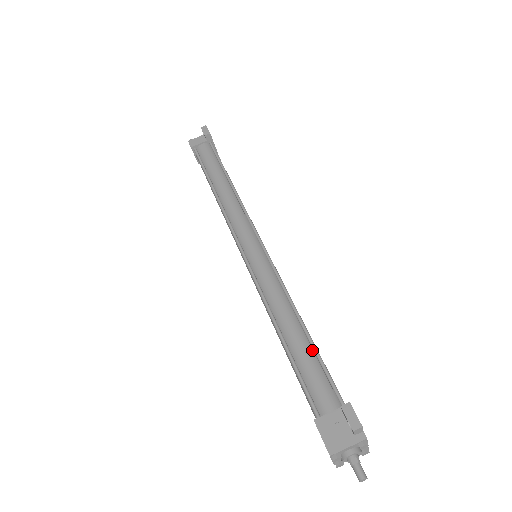
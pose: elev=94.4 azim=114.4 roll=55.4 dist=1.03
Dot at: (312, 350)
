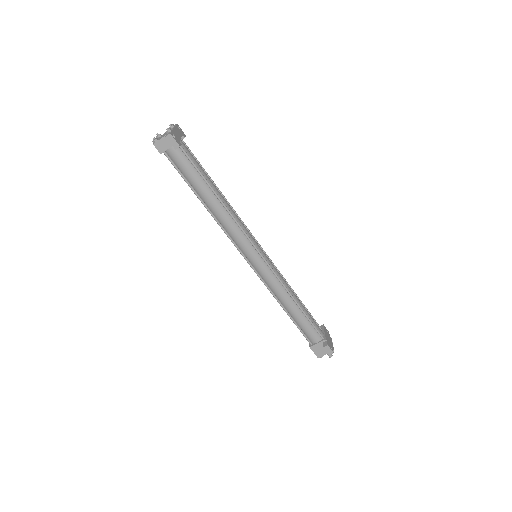
Dot at: (305, 316)
